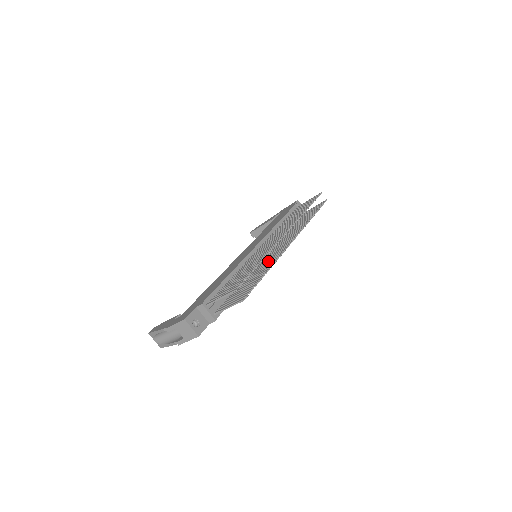
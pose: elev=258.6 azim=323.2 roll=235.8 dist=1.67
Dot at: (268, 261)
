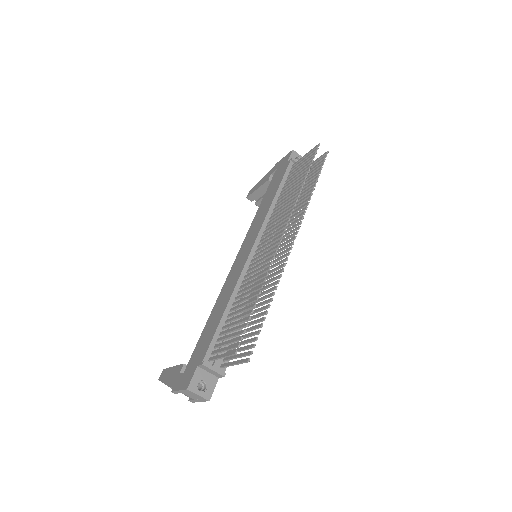
Dot at: (270, 276)
